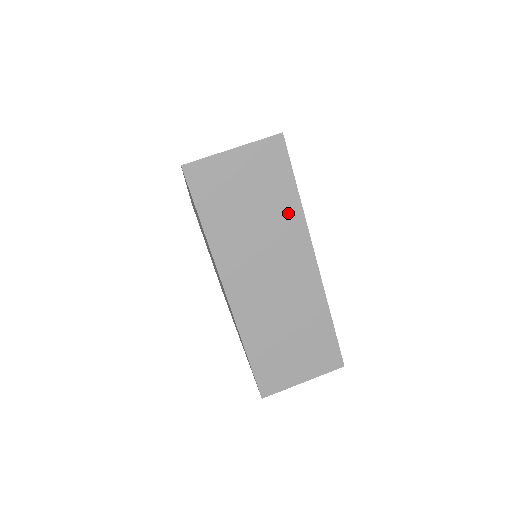
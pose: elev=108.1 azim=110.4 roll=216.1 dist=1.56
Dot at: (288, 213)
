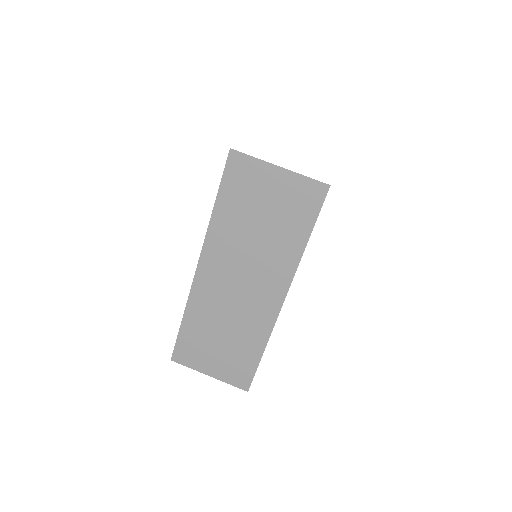
Dot at: (288, 249)
